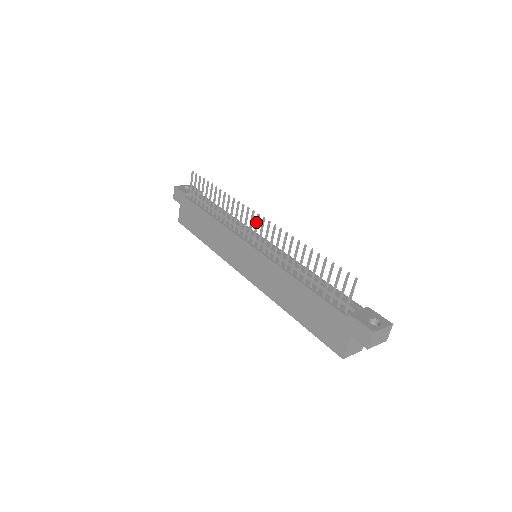
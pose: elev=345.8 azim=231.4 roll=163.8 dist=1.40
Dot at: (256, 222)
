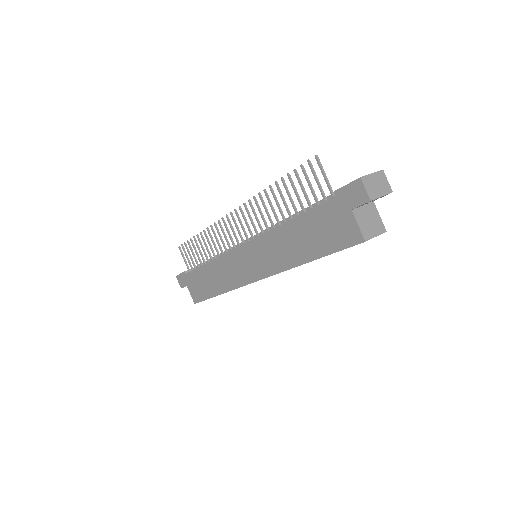
Dot at: (233, 221)
